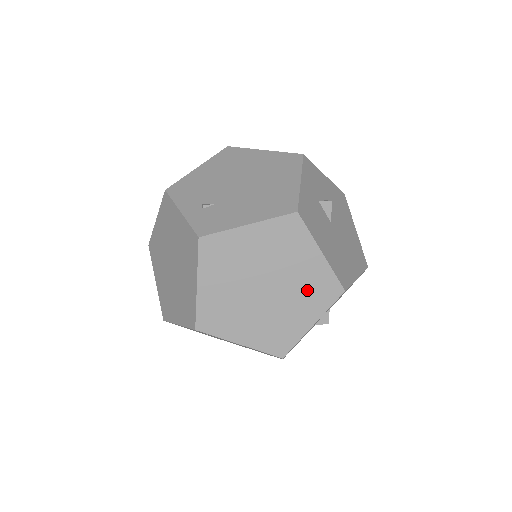
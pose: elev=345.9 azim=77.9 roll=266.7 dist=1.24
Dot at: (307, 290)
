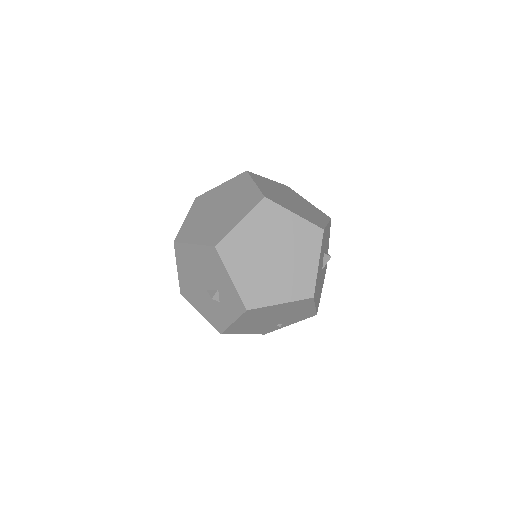
Dot at: (313, 210)
